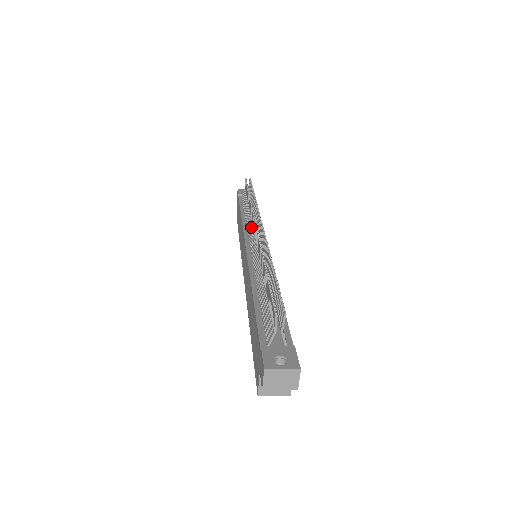
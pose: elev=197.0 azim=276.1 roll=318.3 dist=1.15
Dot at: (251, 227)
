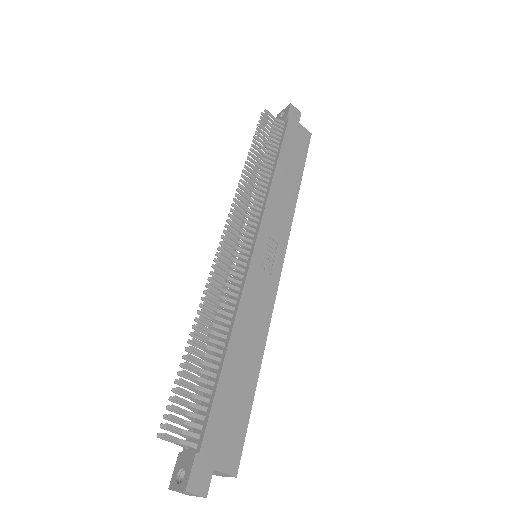
Dot at: occluded
